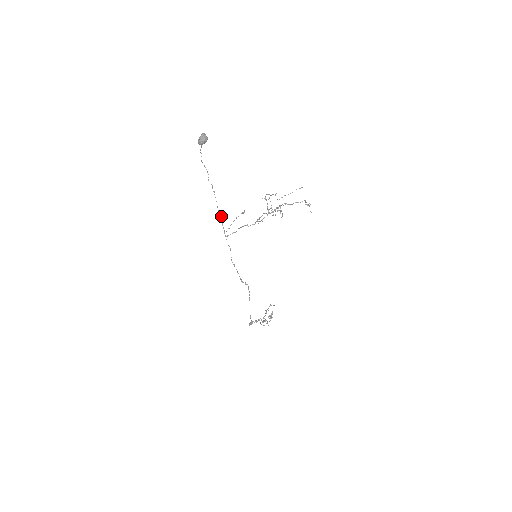
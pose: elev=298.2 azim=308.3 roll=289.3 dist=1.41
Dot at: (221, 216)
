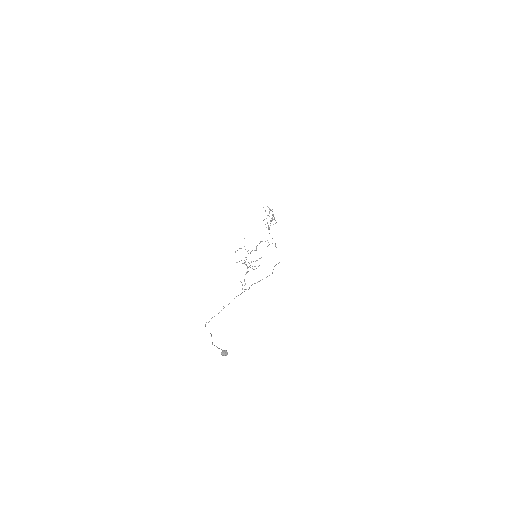
Dot at: occluded
